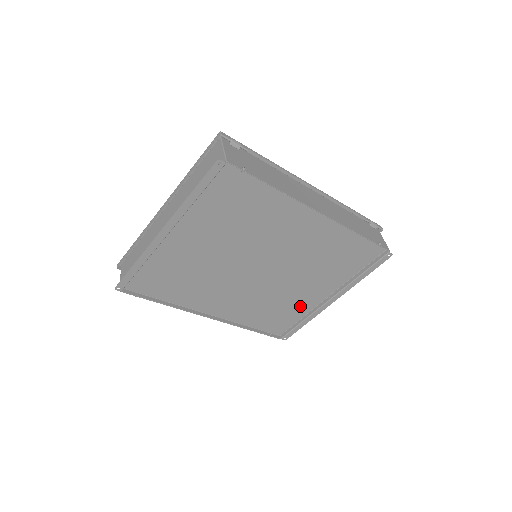
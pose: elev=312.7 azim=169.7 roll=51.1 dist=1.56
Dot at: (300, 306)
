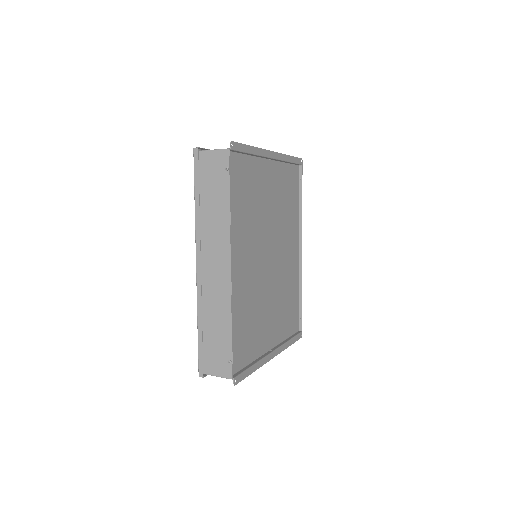
Dot at: (257, 341)
